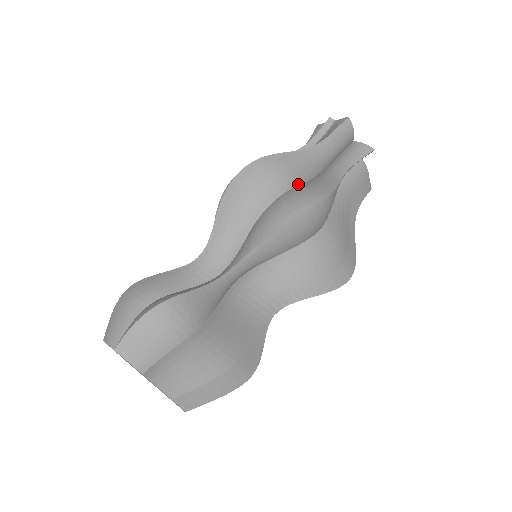
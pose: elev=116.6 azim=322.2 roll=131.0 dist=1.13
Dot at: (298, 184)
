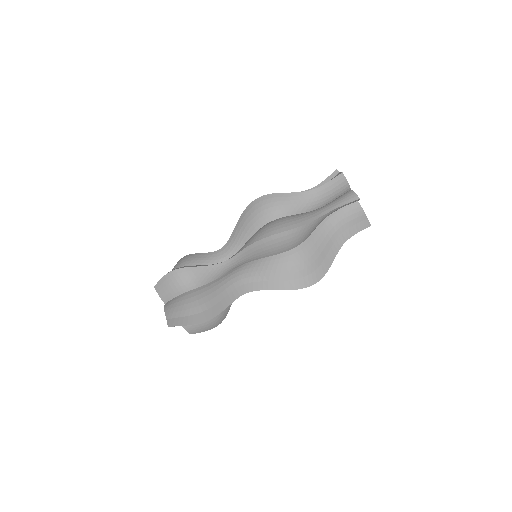
Dot at: (288, 215)
